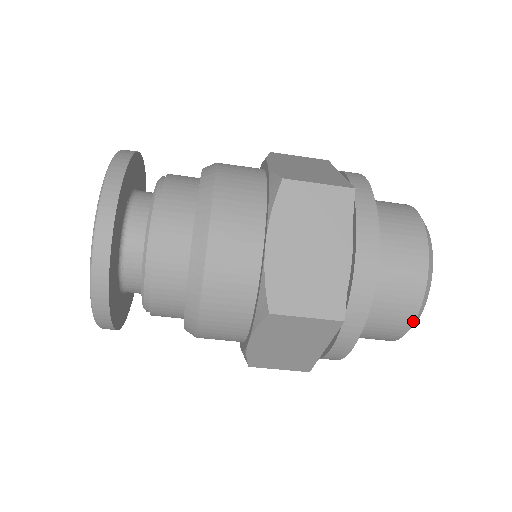
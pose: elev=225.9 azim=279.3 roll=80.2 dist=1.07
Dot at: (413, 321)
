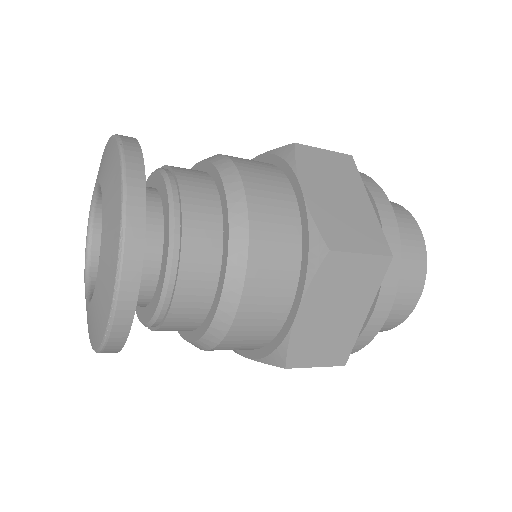
Dot at: (386, 330)
